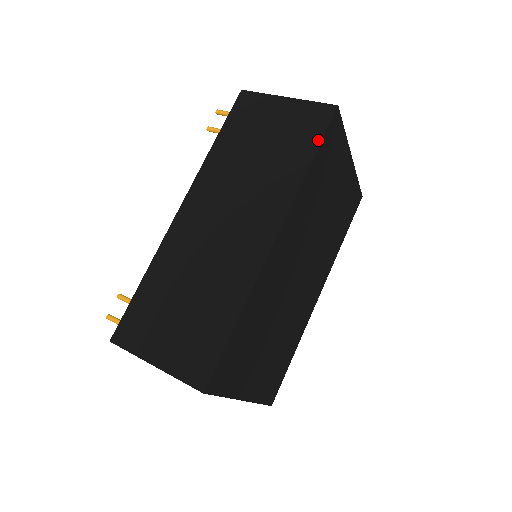
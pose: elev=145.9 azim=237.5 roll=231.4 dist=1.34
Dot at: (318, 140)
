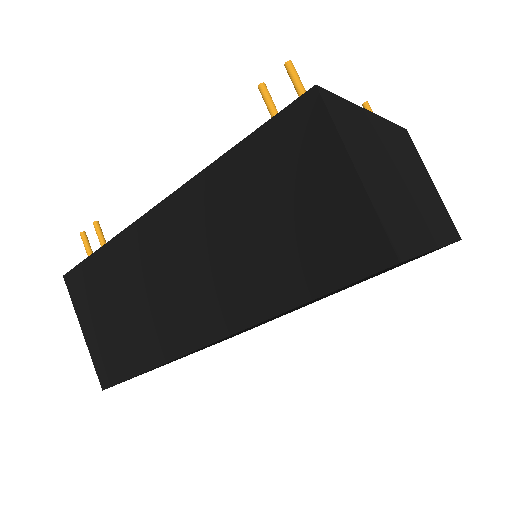
Dot at: (334, 285)
